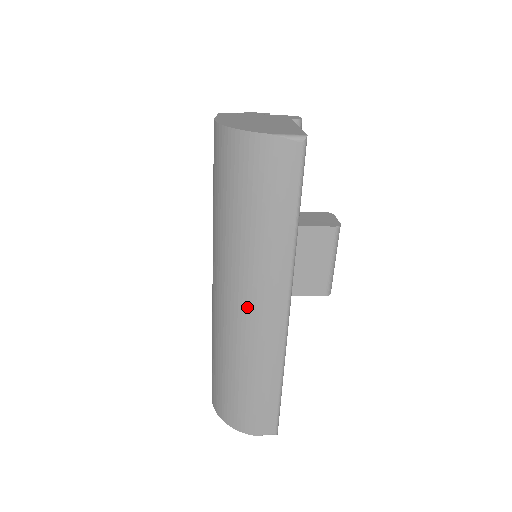
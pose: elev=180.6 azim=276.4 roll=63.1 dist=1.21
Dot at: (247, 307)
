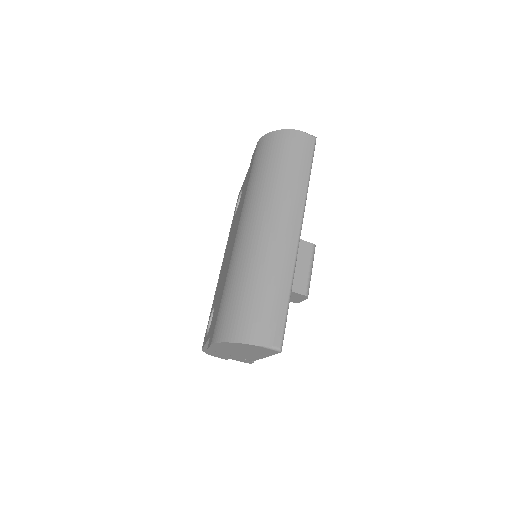
Dot at: (272, 224)
